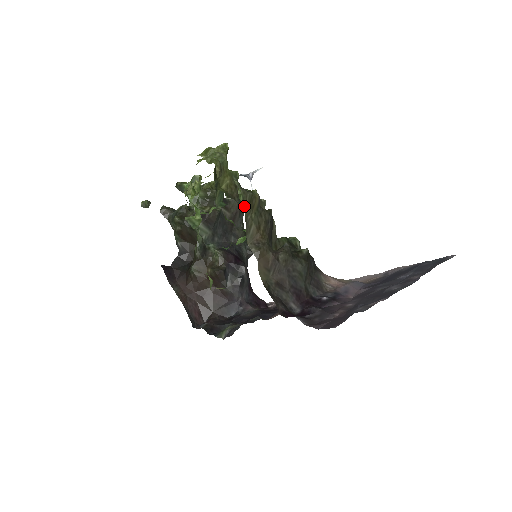
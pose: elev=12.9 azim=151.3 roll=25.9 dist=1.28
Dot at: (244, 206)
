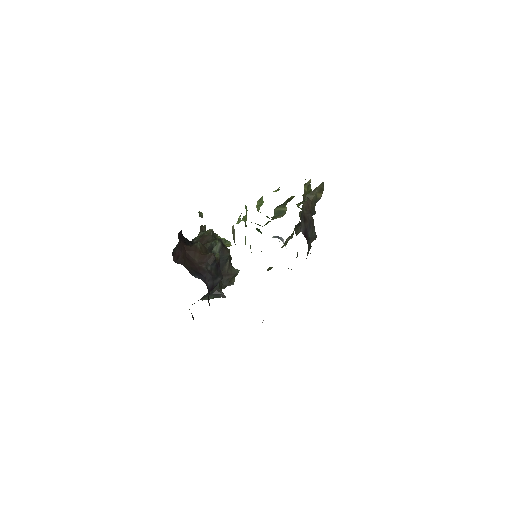
Dot at: (320, 185)
